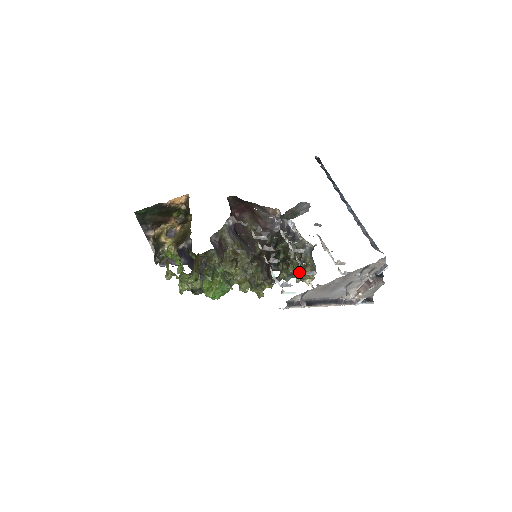
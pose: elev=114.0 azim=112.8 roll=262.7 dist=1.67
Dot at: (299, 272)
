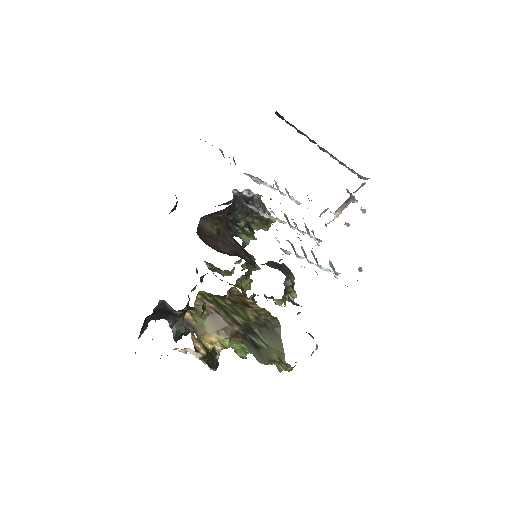
Dot at: (265, 226)
